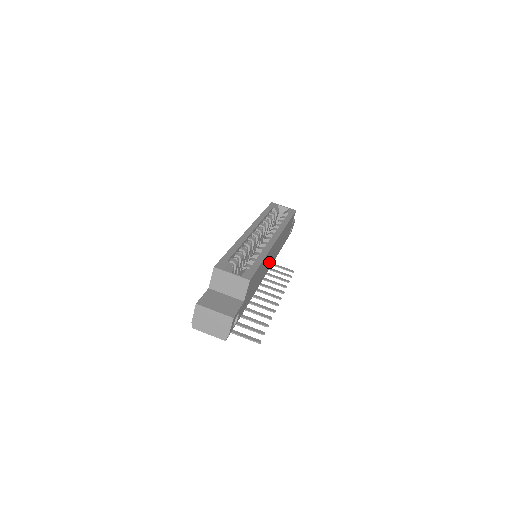
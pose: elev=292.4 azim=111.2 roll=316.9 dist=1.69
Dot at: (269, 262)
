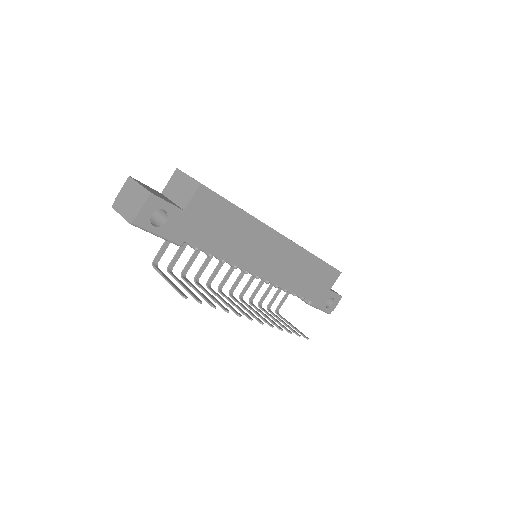
Dot at: (263, 259)
